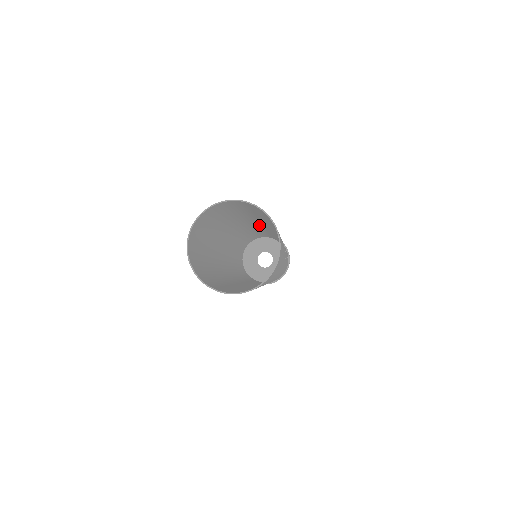
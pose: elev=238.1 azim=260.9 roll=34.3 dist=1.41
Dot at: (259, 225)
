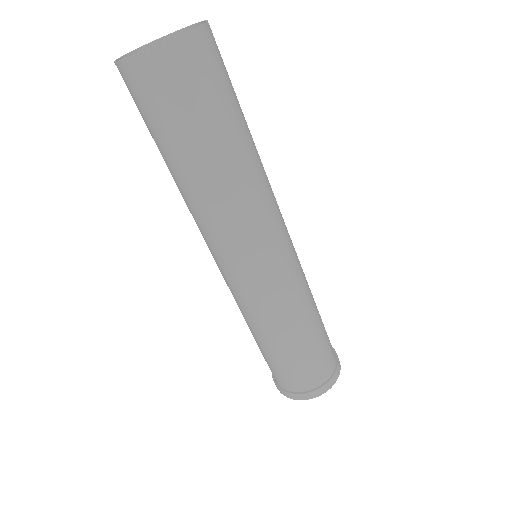
Dot at: occluded
